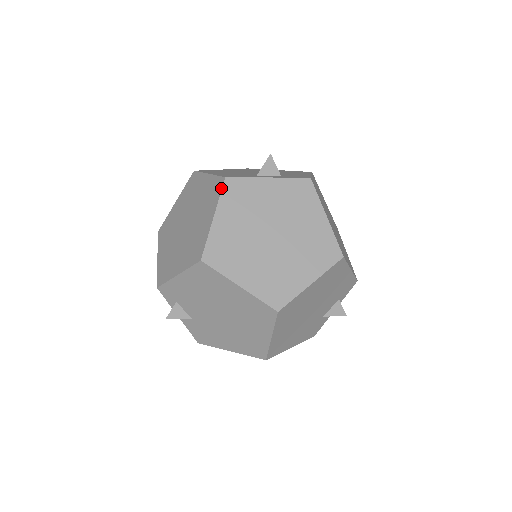
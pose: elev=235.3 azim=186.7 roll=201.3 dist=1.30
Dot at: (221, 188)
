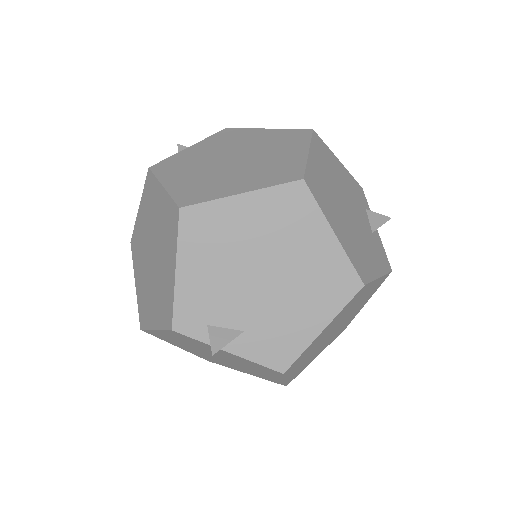
Dot at: (151, 174)
